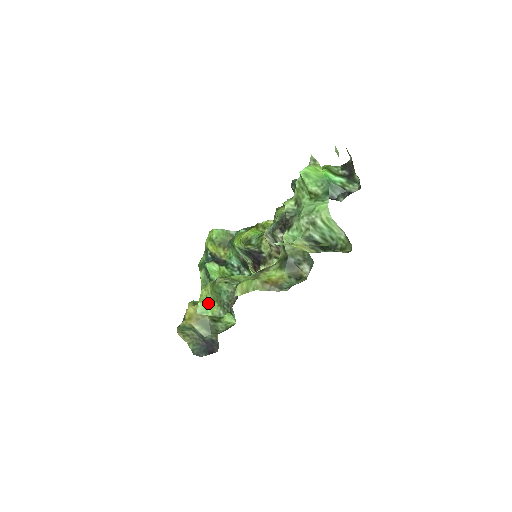
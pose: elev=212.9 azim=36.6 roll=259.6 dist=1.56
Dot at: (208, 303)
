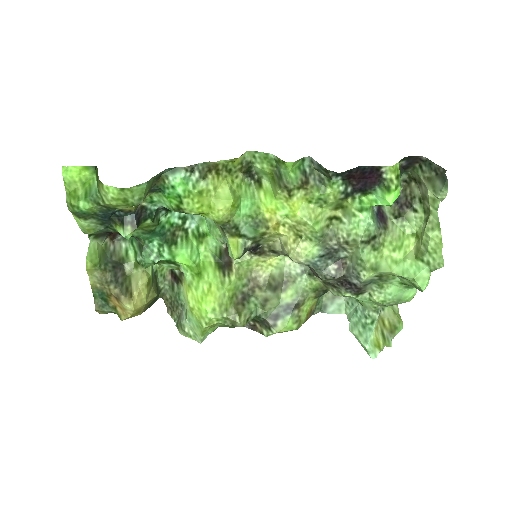
Dot at: occluded
